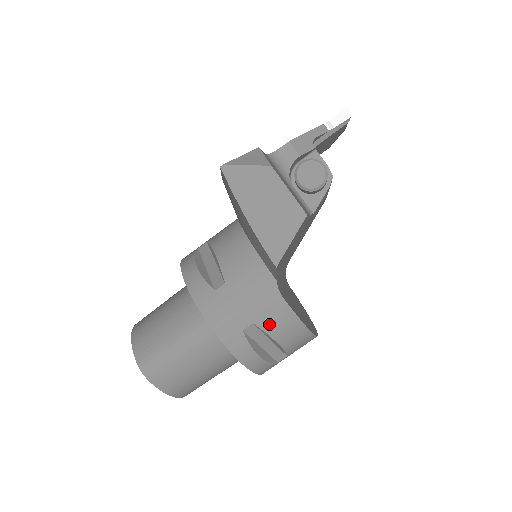
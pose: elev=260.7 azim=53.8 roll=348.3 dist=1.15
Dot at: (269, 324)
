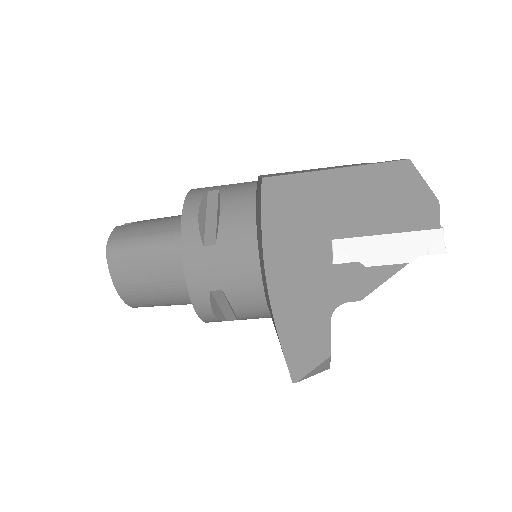
Dot at: occluded
